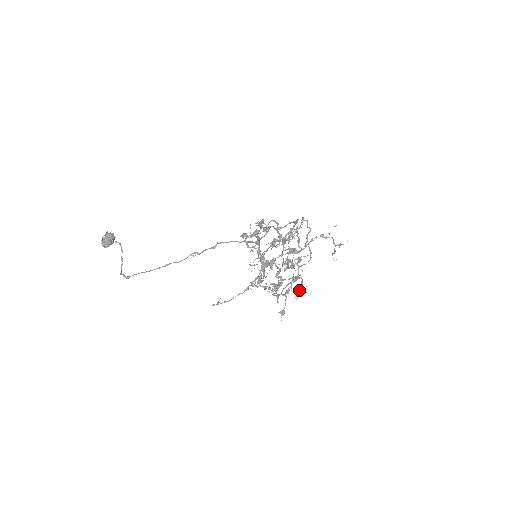
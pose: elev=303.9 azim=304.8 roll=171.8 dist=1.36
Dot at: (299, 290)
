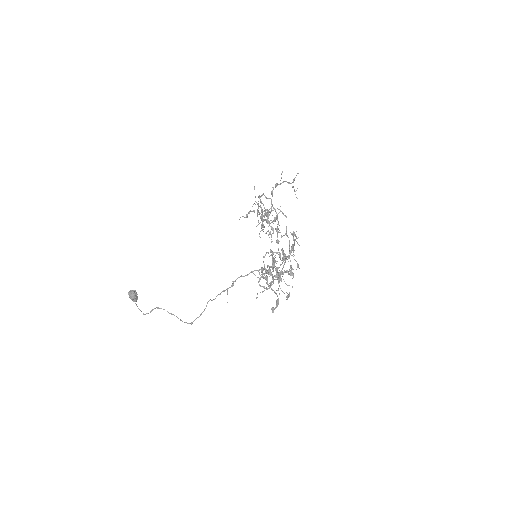
Dot at: occluded
